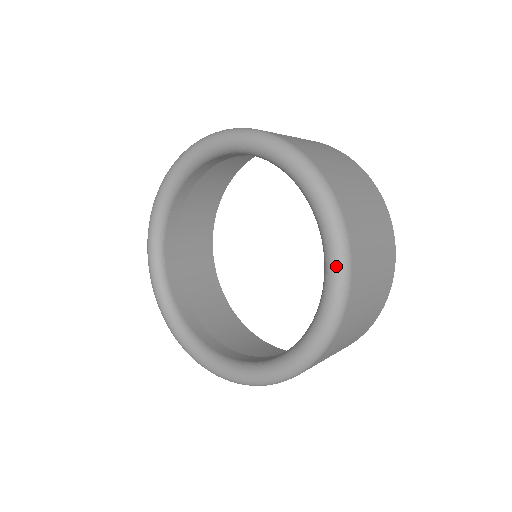
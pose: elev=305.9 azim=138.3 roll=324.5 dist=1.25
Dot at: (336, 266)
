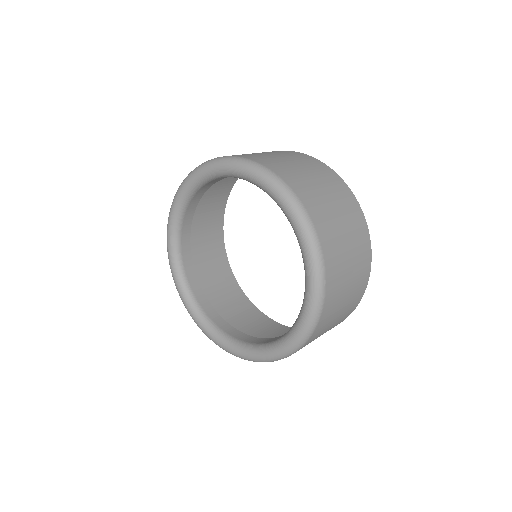
Dot at: (302, 232)
